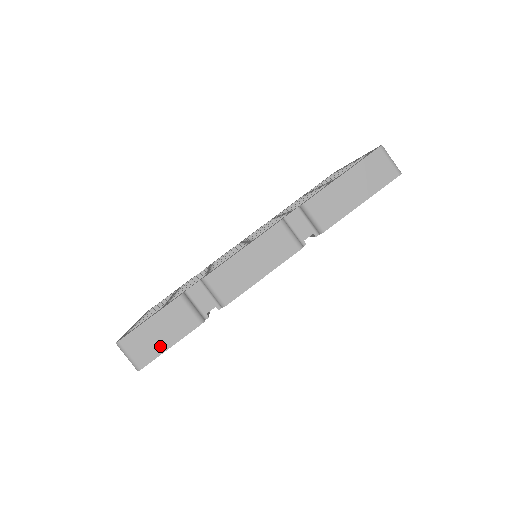
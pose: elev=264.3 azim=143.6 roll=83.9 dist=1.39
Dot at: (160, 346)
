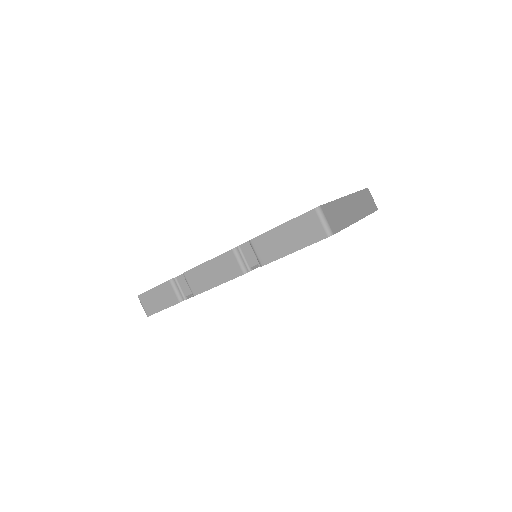
Dot at: (158, 307)
